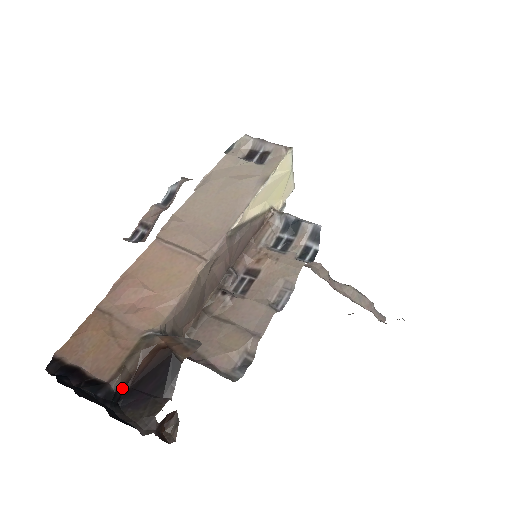
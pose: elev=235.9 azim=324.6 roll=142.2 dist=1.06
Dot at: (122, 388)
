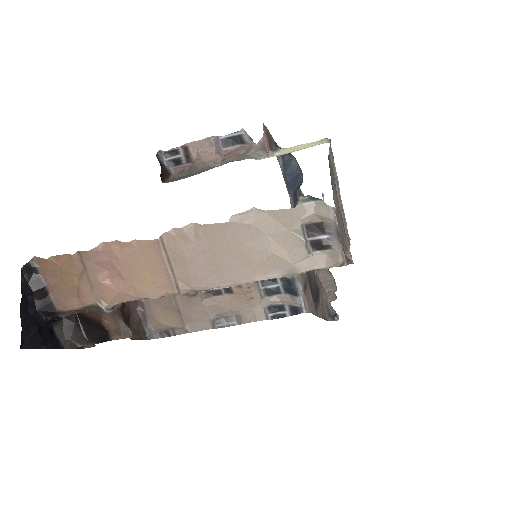
Dot at: occluded
